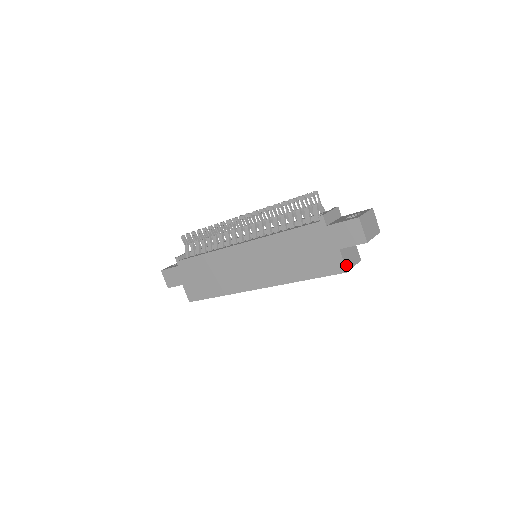
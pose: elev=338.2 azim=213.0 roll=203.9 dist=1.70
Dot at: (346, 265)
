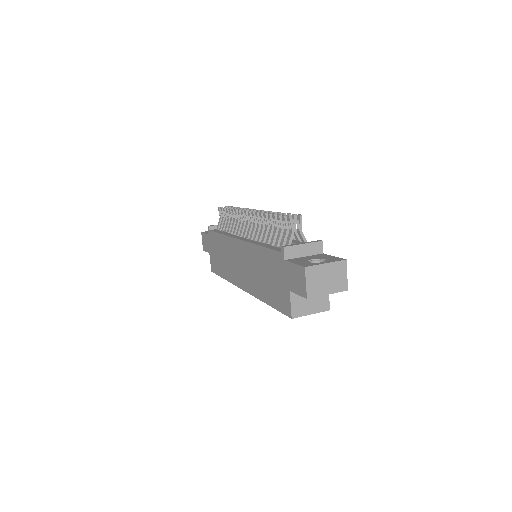
Dot at: (294, 310)
